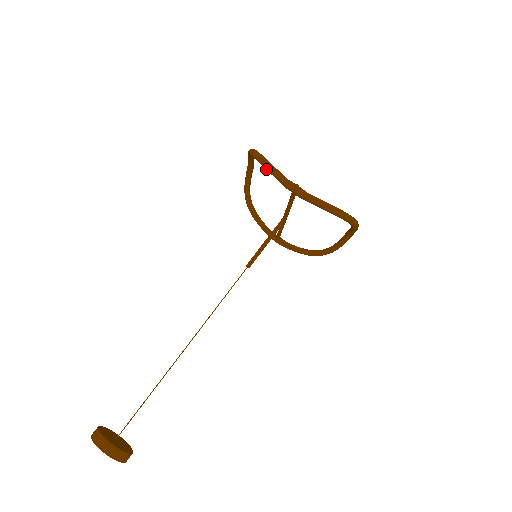
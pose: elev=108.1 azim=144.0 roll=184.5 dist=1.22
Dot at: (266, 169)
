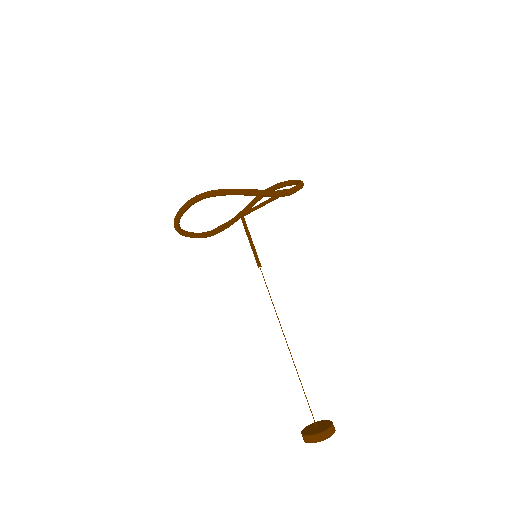
Dot at: occluded
